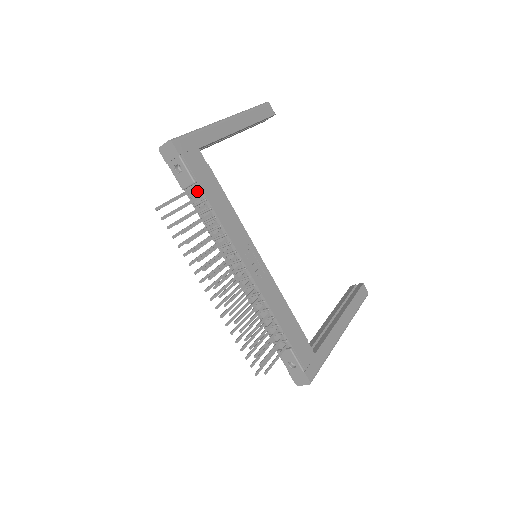
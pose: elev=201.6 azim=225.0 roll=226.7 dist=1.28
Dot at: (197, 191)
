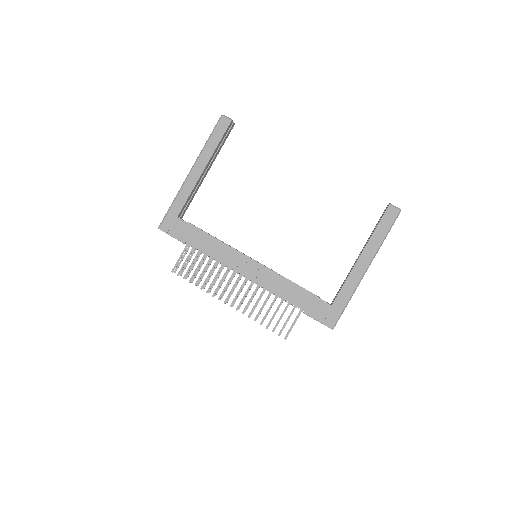
Dot at: occluded
